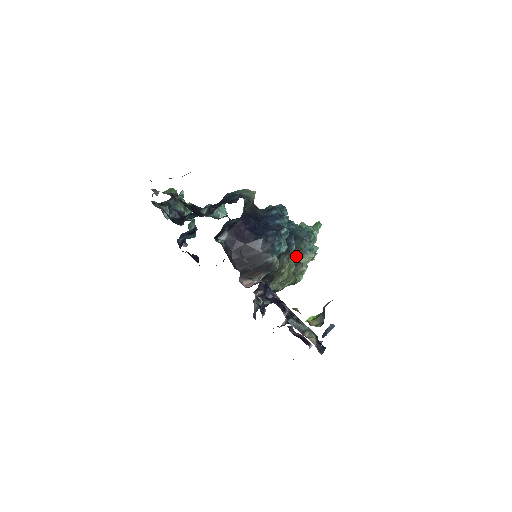
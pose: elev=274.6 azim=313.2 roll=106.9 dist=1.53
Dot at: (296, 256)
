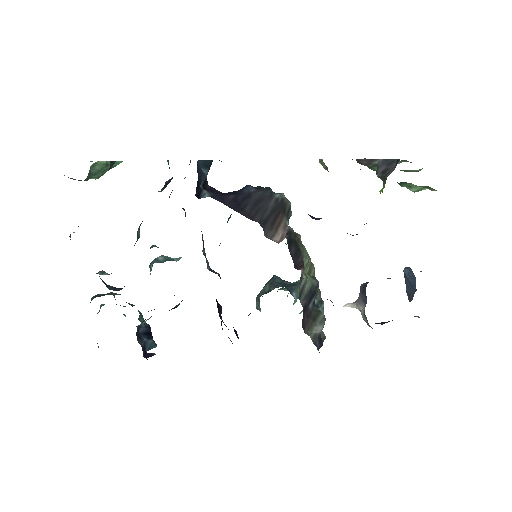
Dot at: occluded
